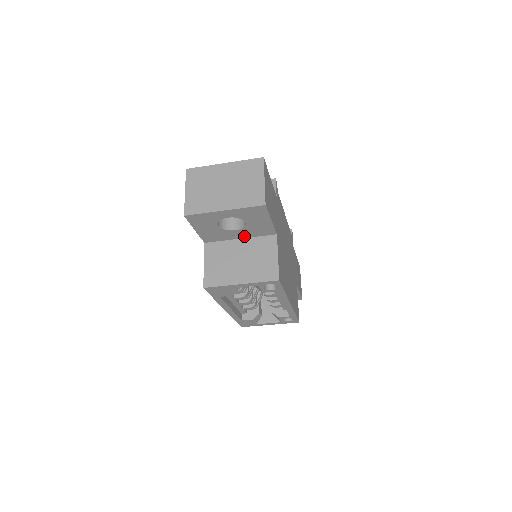
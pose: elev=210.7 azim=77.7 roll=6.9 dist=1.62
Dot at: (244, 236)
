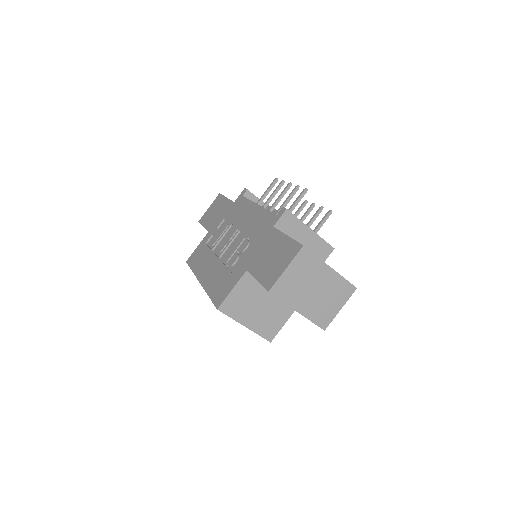
Dot at: occluded
